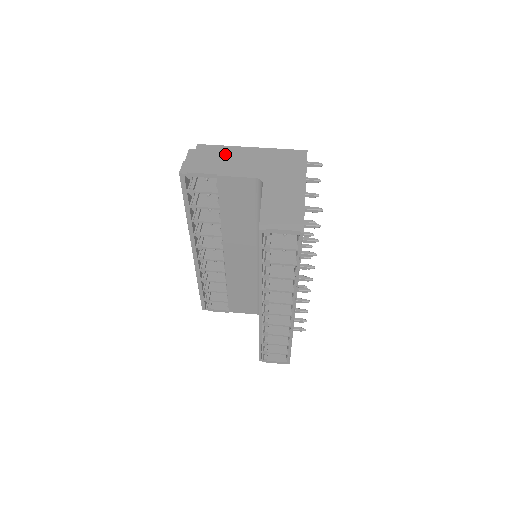
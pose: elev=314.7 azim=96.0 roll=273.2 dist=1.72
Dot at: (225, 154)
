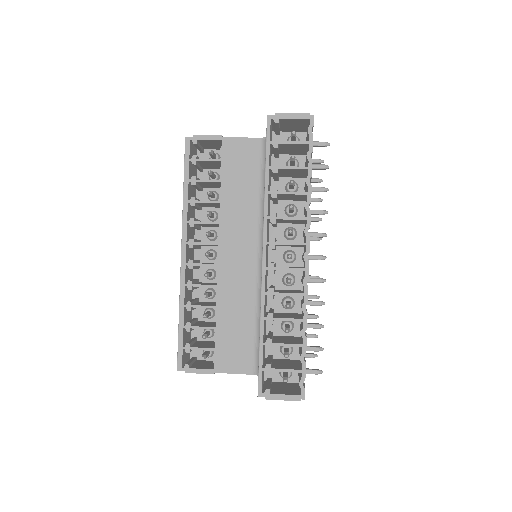
Dot at: occluded
